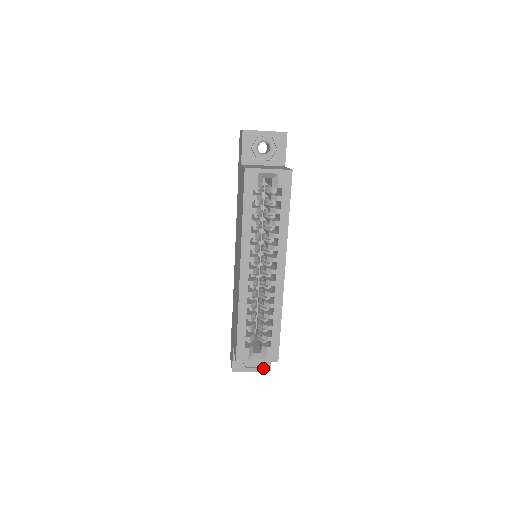
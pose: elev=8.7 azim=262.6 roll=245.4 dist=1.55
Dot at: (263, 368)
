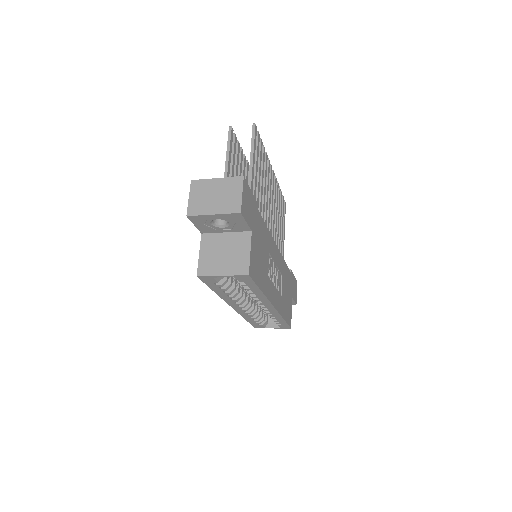
Dot at: occluded
